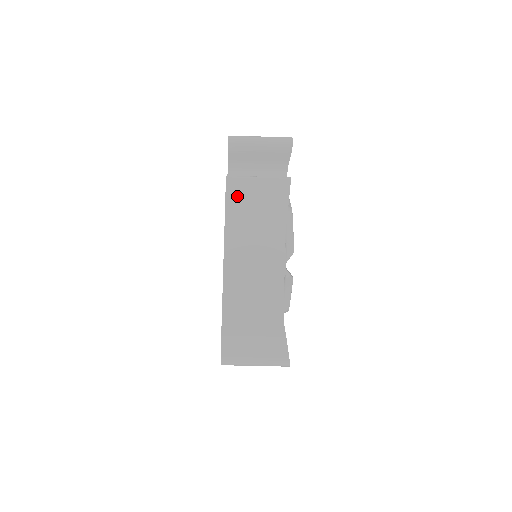
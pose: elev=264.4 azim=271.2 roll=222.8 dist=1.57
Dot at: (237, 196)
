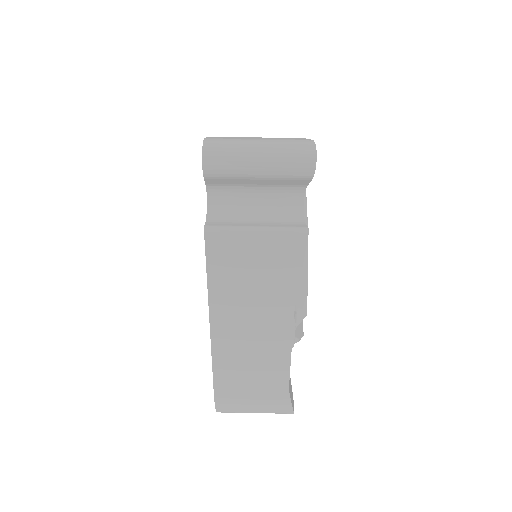
Dot at: occluded
